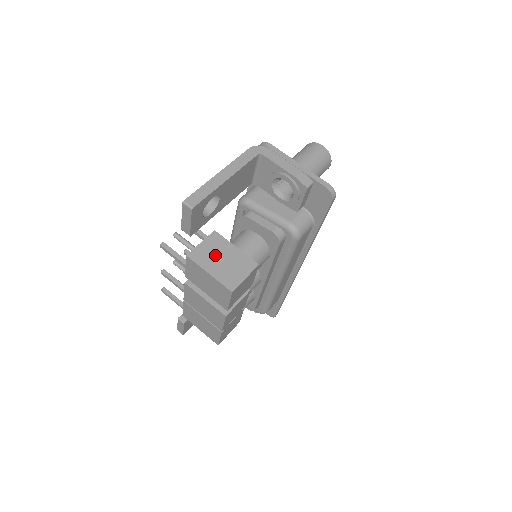
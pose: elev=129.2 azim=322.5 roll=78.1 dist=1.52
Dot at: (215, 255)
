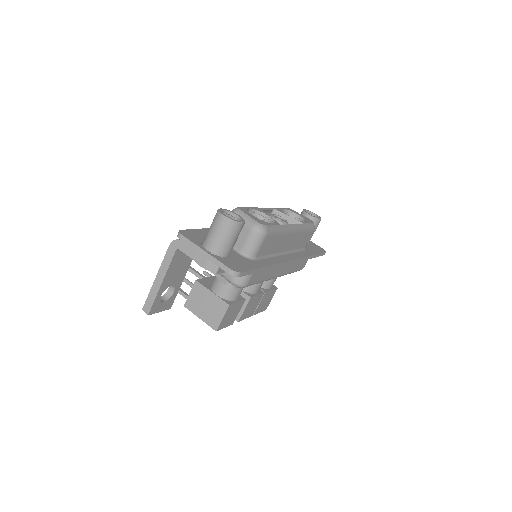
Dot at: (200, 302)
